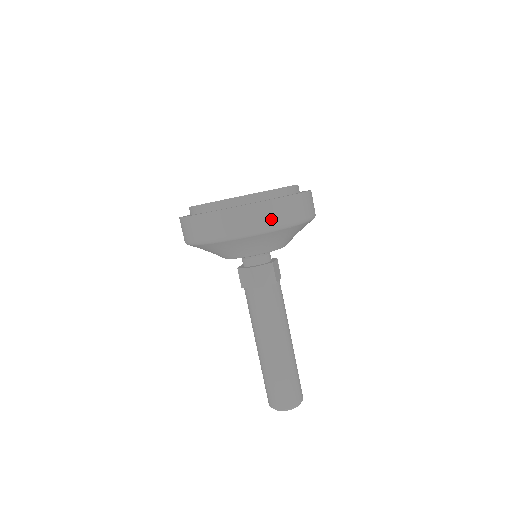
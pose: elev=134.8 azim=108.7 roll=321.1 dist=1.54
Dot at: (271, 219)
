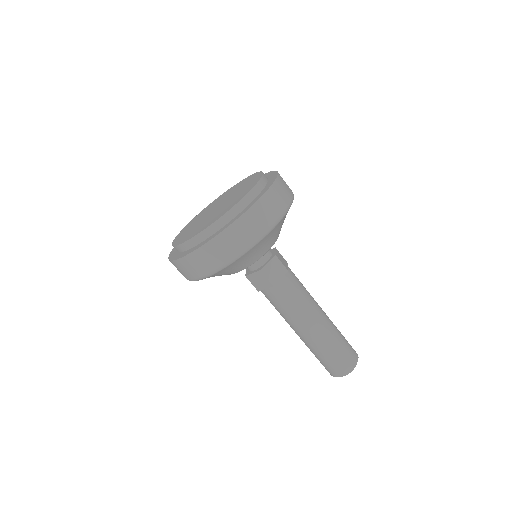
Dot at: (262, 223)
